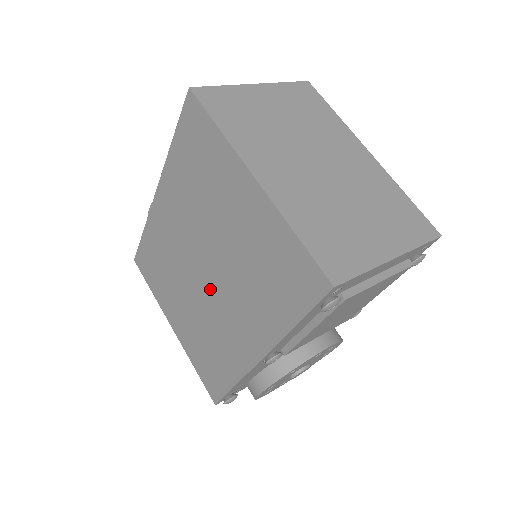
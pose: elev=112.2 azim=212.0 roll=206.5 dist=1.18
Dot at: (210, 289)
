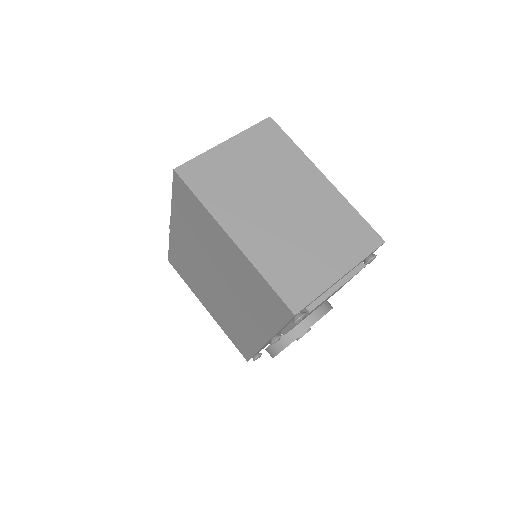
Dot at: (224, 294)
